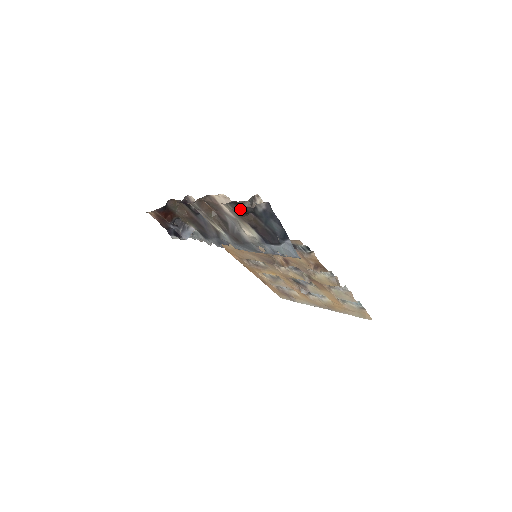
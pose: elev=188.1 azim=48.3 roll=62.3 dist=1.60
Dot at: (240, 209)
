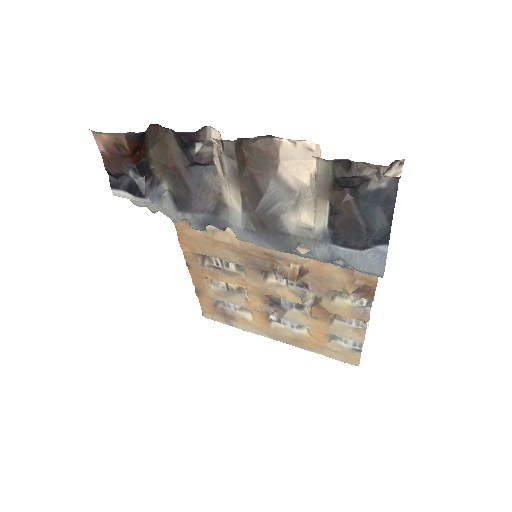
Dot at: (344, 176)
